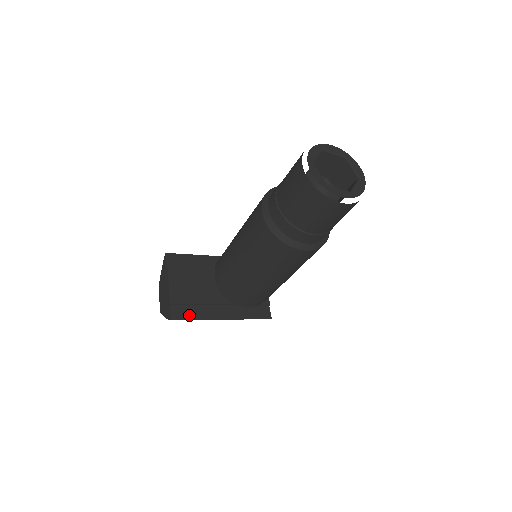
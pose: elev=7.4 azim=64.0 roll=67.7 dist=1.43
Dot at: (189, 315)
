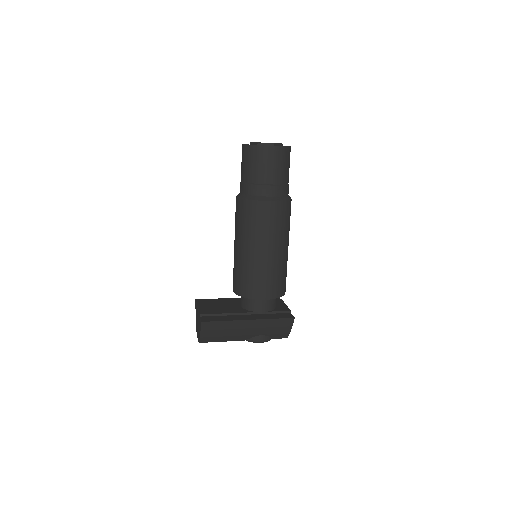
Dot at: (217, 319)
